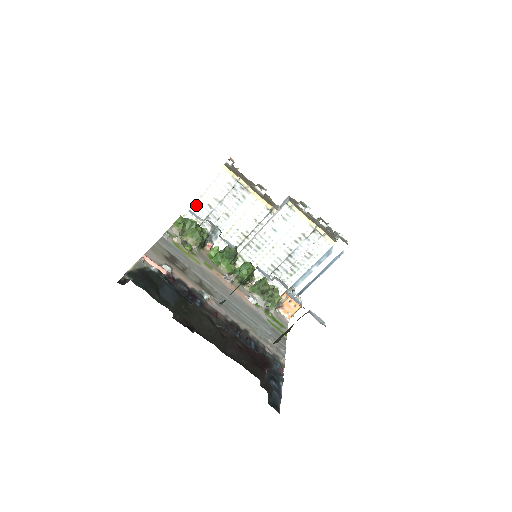
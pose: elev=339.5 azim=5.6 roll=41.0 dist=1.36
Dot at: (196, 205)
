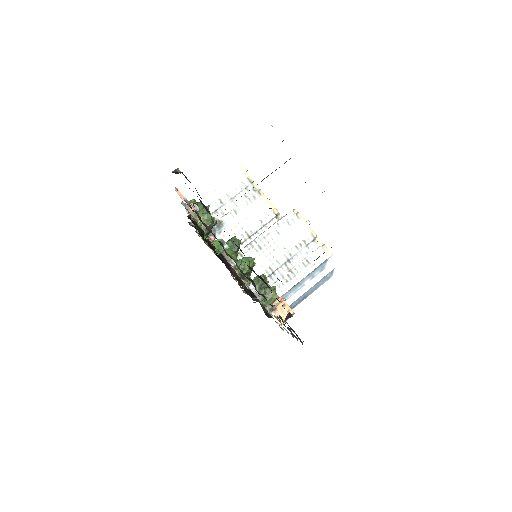
Dot at: (207, 198)
